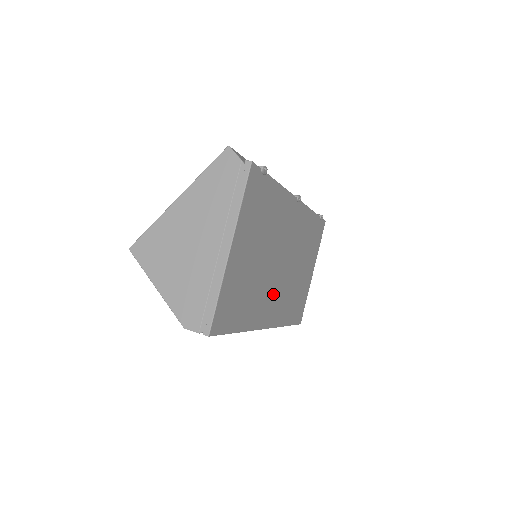
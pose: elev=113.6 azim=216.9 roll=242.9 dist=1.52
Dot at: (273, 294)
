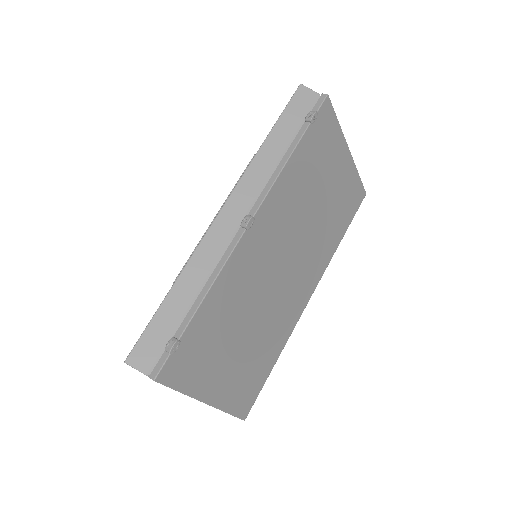
Dot at: (294, 288)
